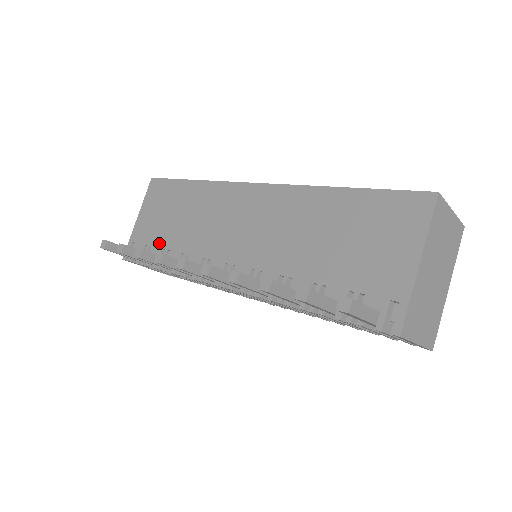
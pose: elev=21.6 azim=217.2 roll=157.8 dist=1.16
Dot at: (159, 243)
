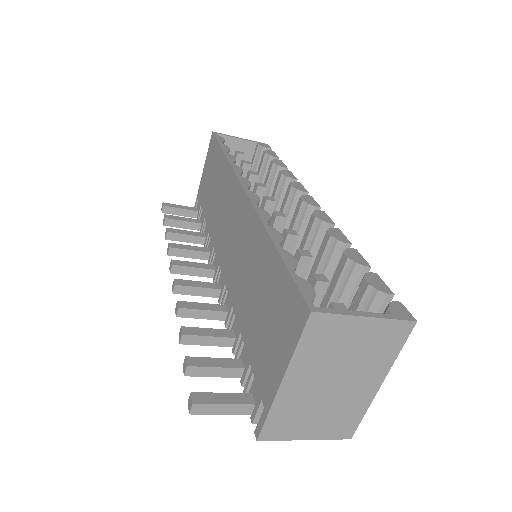
Dot at: (204, 211)
